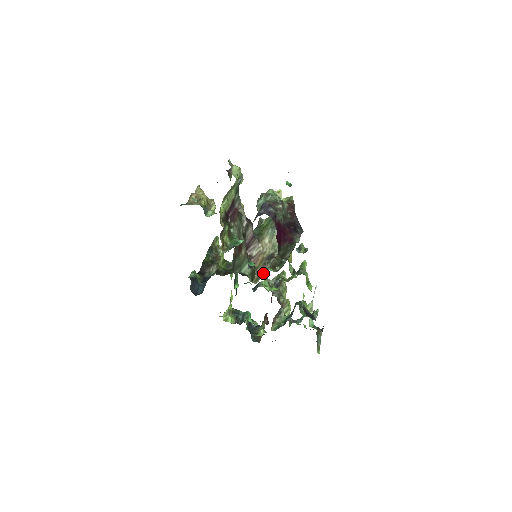
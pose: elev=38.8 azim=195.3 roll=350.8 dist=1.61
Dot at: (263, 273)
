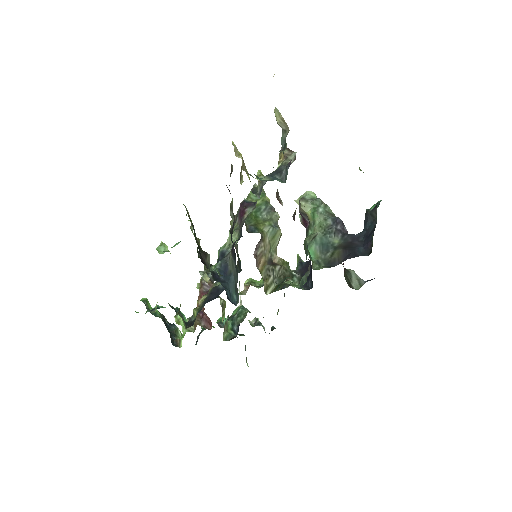
Dot at: (272, 282)
